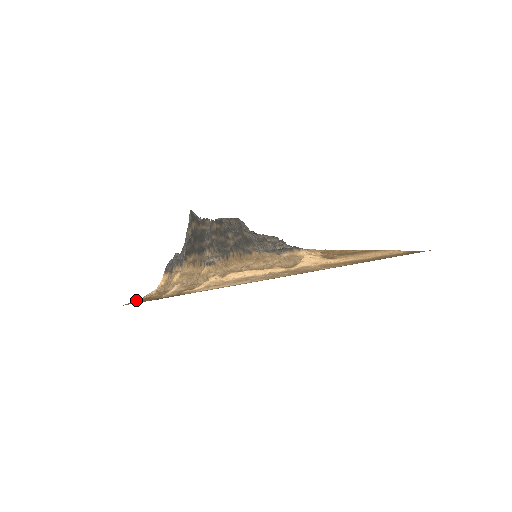
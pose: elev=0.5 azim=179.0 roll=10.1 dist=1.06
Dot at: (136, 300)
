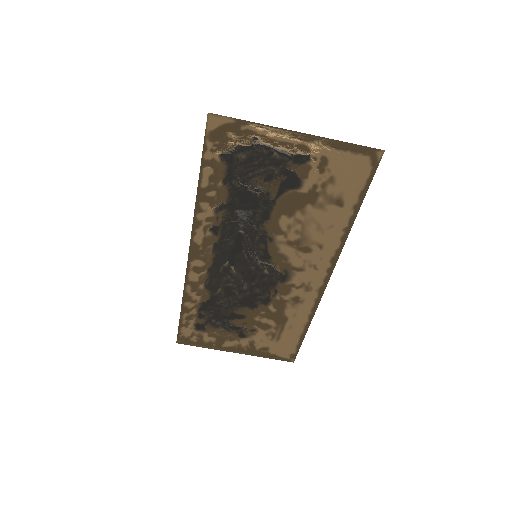
Dot at: (204, 143)
